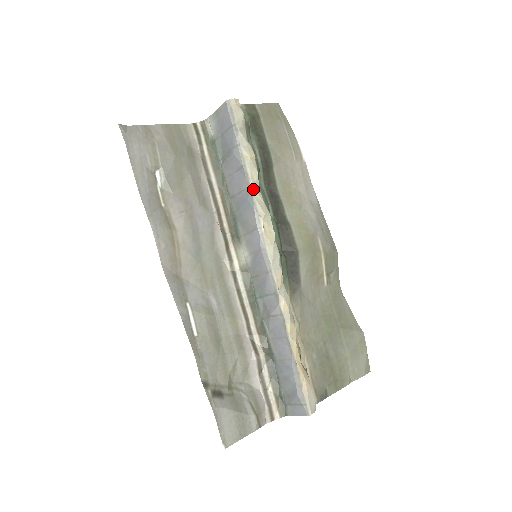
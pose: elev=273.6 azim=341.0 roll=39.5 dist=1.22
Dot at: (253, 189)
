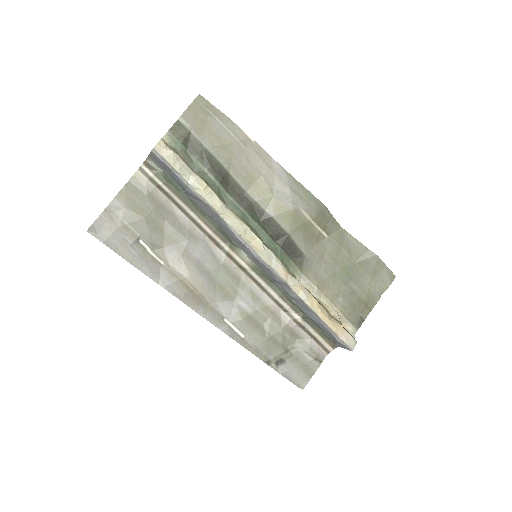
Dot at: (222, 215)
